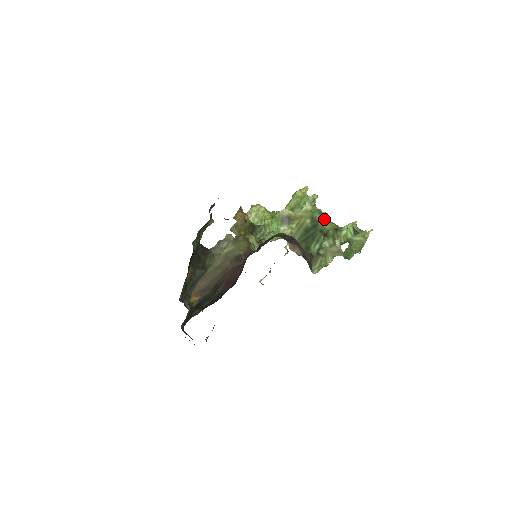
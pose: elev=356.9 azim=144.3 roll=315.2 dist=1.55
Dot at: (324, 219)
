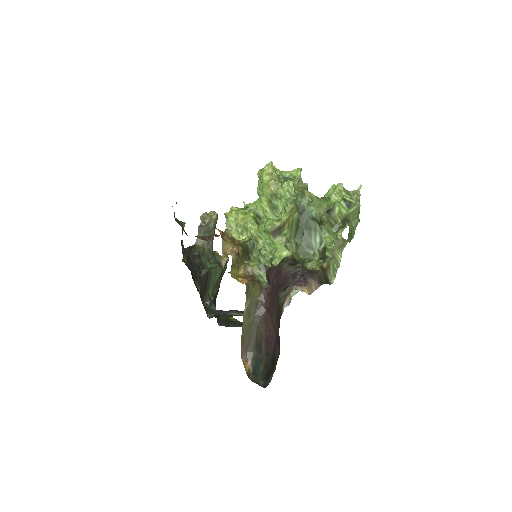
Dot at: (309, 200)
